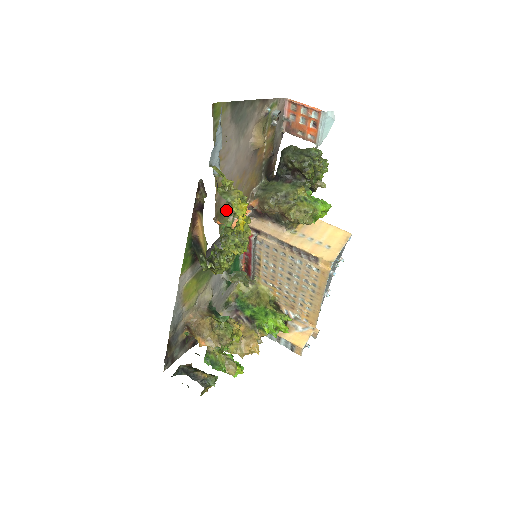
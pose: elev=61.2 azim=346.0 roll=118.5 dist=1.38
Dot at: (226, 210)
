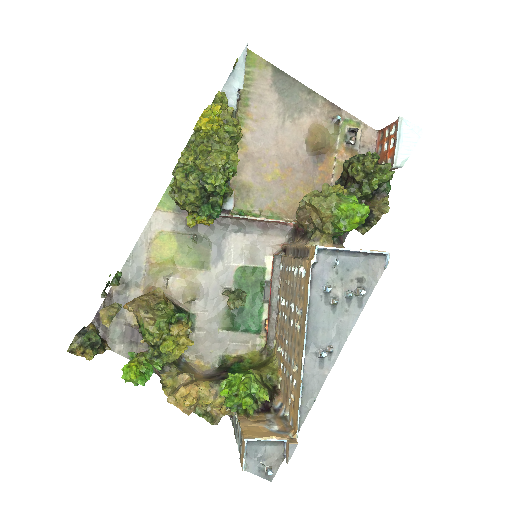
Dot at: (251, 194)
